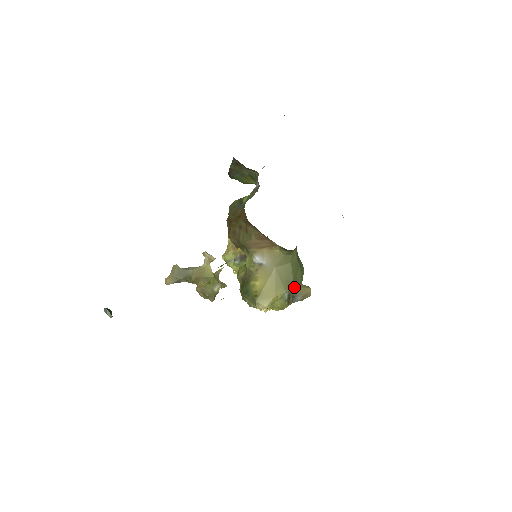
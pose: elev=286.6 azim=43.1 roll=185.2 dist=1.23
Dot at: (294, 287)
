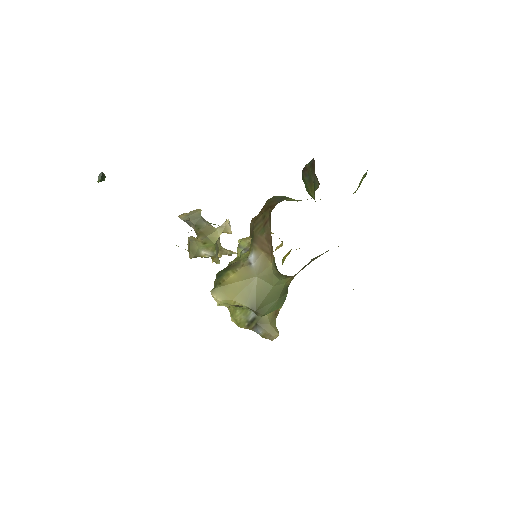
Dot at: (257, 309)
